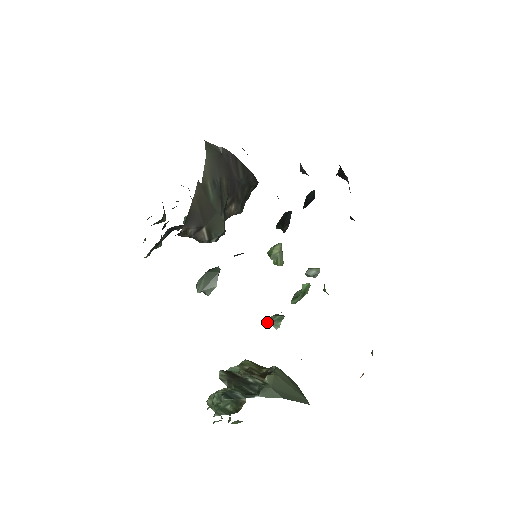
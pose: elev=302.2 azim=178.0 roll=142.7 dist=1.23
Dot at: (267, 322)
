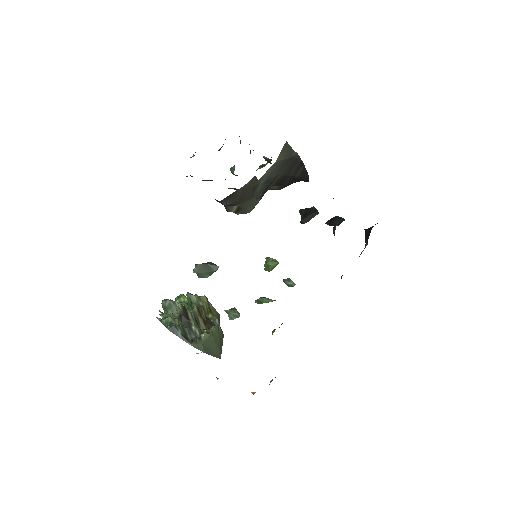
Dot at: (227, 310)
